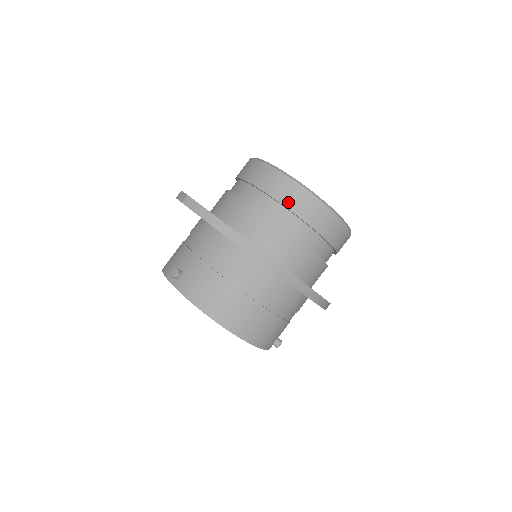
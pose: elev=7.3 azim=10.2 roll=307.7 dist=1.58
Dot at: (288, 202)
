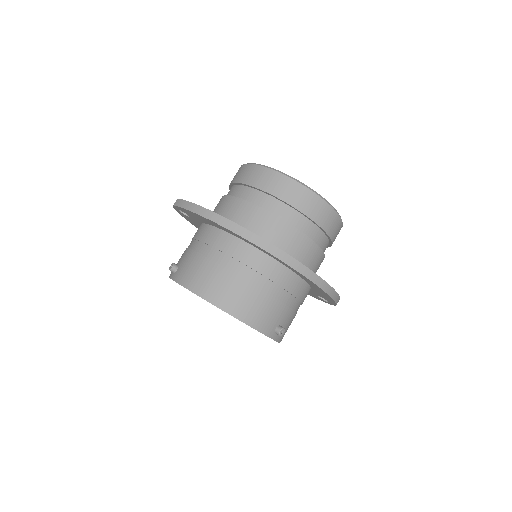
Dot at: (260, 184)
